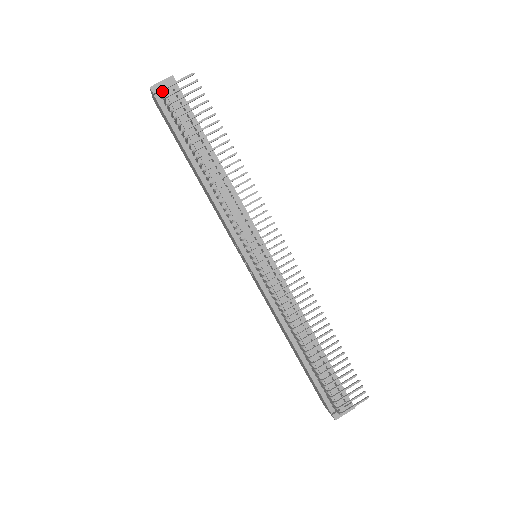
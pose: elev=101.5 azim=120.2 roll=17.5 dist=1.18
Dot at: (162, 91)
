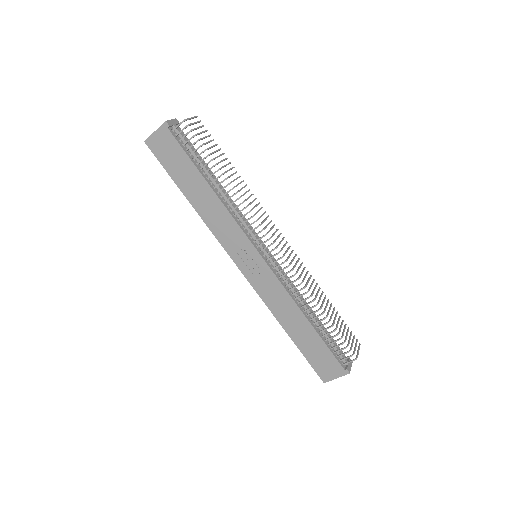
Dot at: occluded
